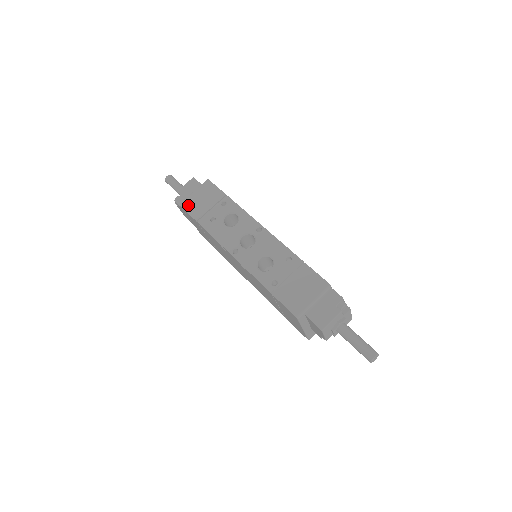
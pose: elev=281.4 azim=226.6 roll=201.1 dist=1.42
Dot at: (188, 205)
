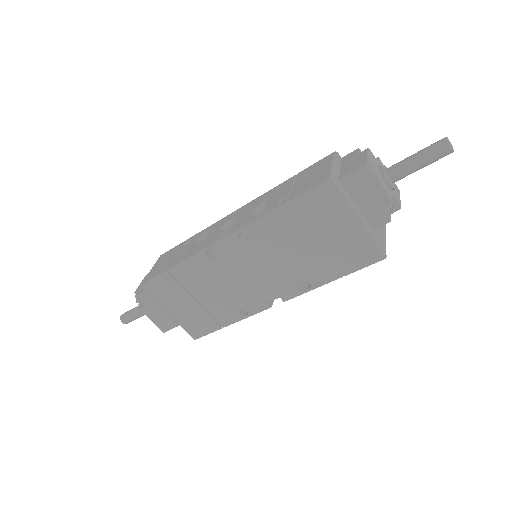
Dot at: (150, 276)
